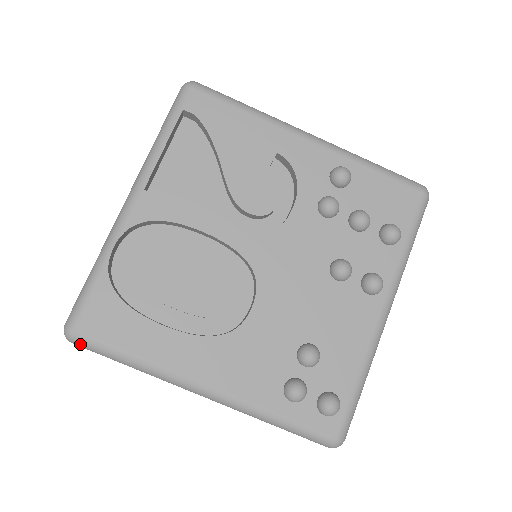
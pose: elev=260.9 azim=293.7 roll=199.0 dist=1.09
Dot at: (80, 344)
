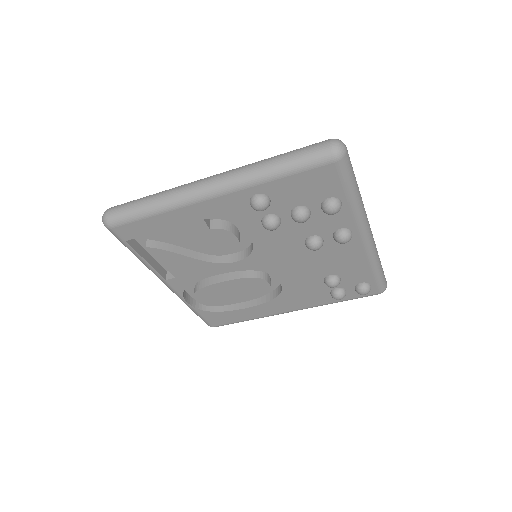
Dot at: occluded
